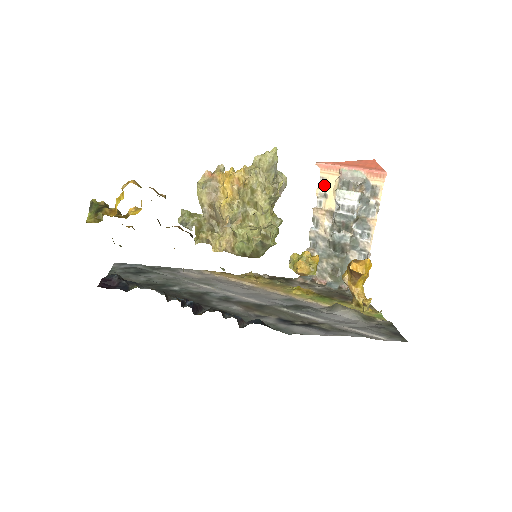
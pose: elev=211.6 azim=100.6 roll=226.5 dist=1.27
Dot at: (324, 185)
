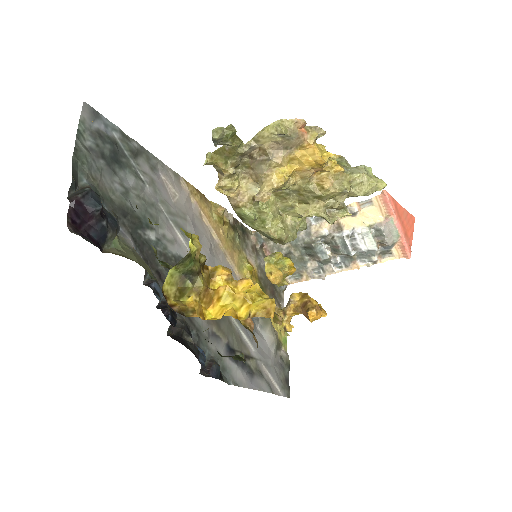
Dot at: (364, 207)
